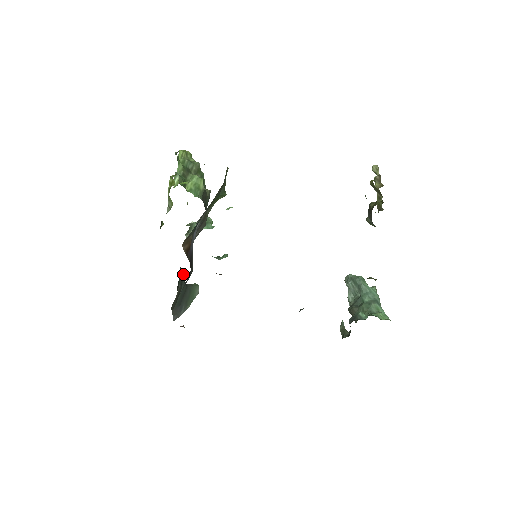
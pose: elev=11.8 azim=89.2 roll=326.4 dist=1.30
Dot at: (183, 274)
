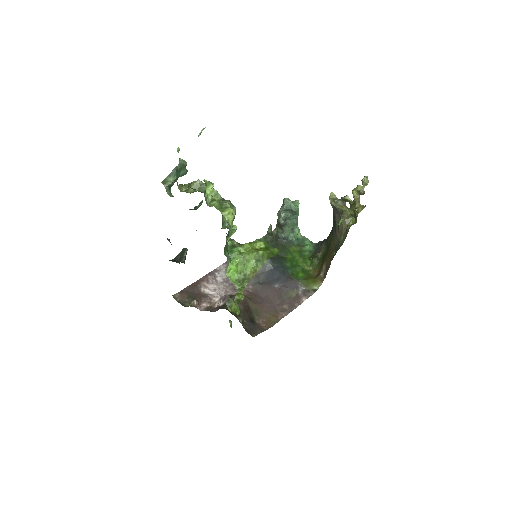
Dot at: (169, 241)
